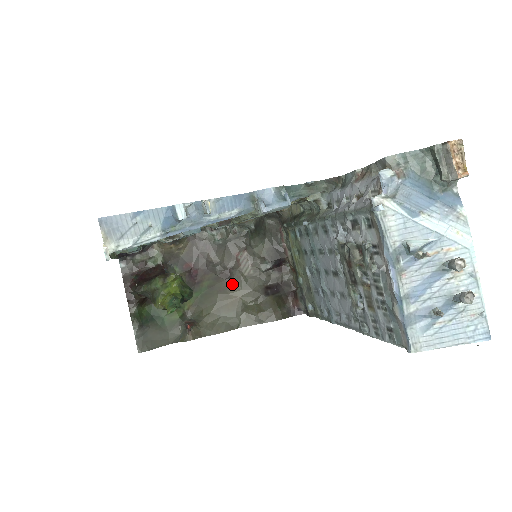
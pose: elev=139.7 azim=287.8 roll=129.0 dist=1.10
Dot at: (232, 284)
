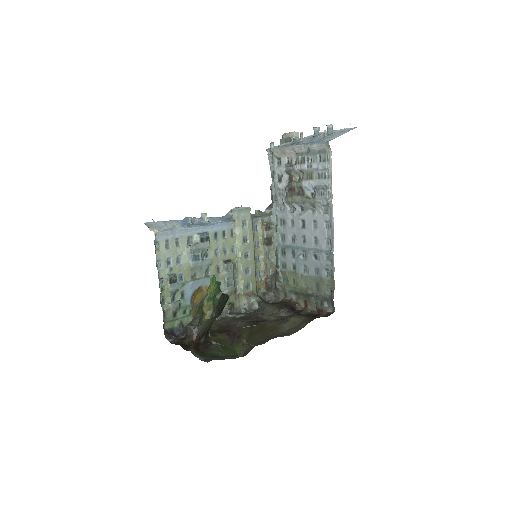
Dot at: (265, 325)
